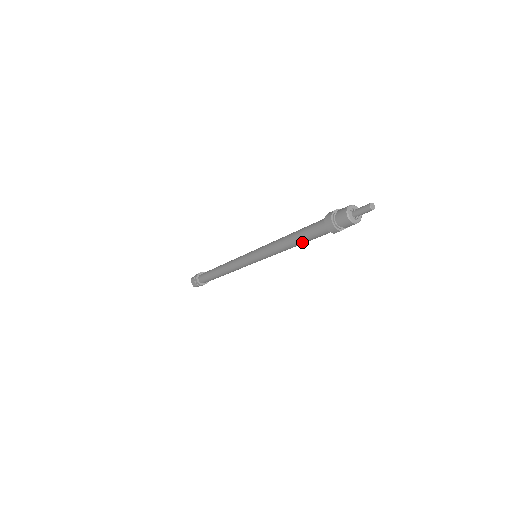
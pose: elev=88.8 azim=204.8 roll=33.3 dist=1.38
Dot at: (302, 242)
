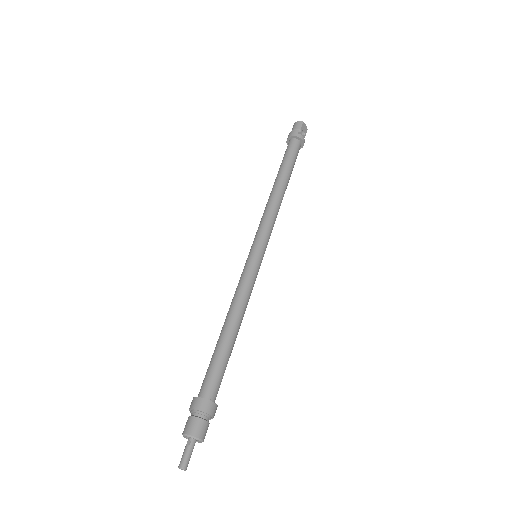
Dot at: occluded
